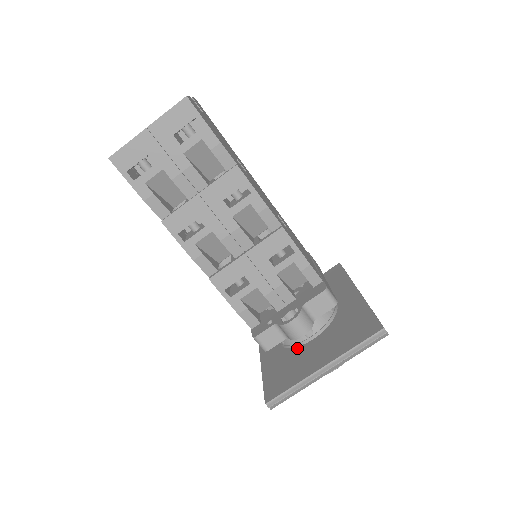
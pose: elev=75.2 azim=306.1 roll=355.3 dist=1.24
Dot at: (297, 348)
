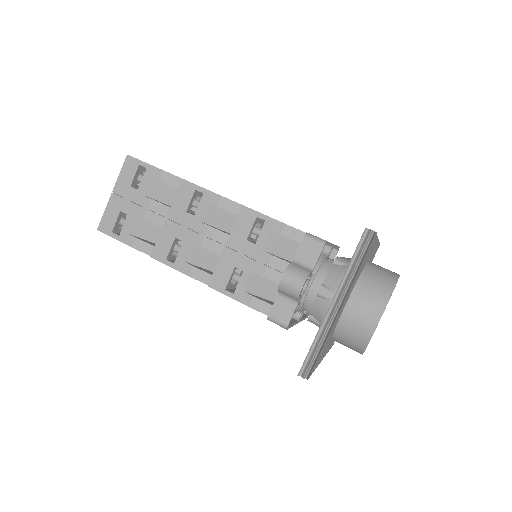
Dot at: occluded
